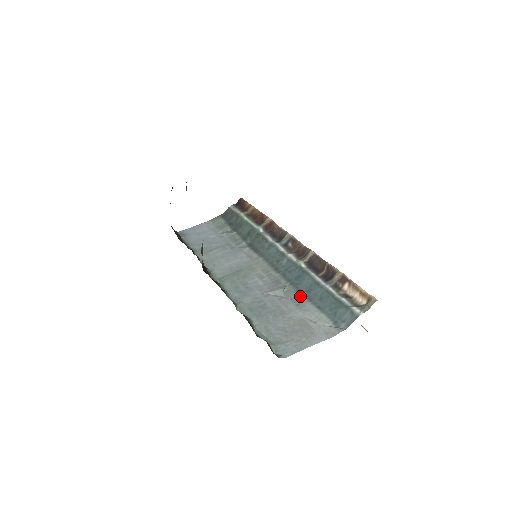
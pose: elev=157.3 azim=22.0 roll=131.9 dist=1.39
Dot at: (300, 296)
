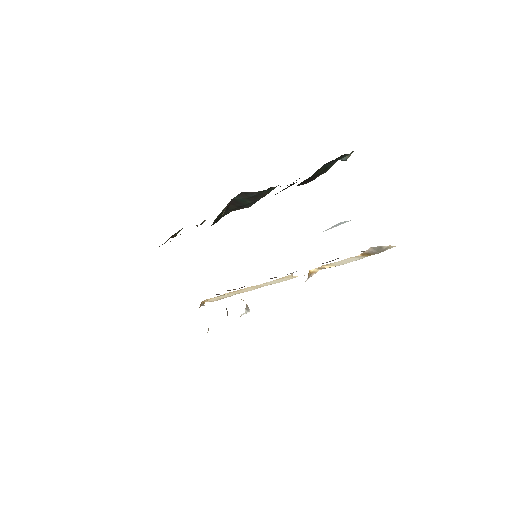
Dot at: occluded
